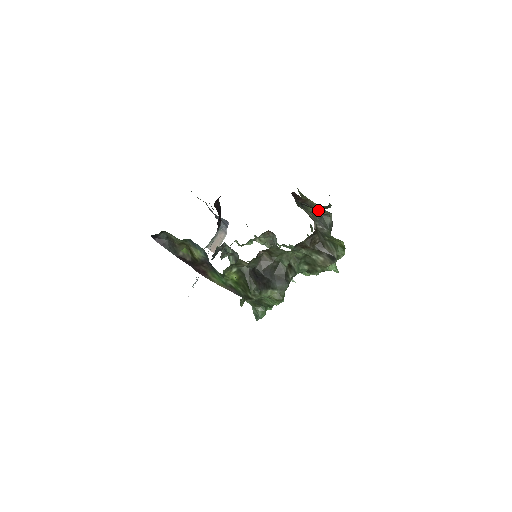
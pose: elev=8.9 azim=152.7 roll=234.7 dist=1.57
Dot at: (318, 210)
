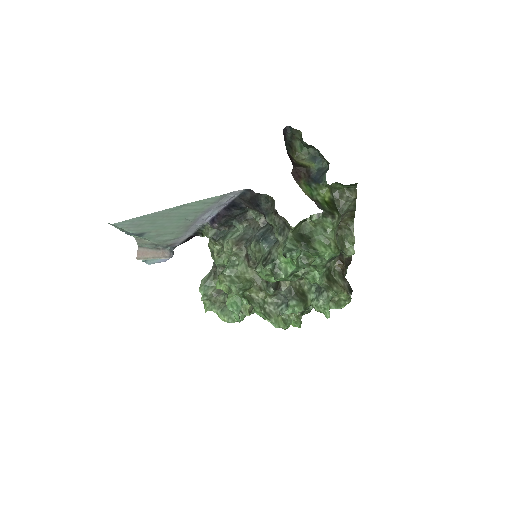
Dot at: occluded
